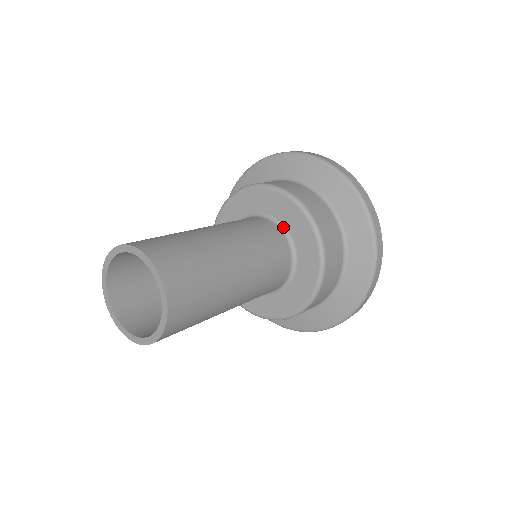
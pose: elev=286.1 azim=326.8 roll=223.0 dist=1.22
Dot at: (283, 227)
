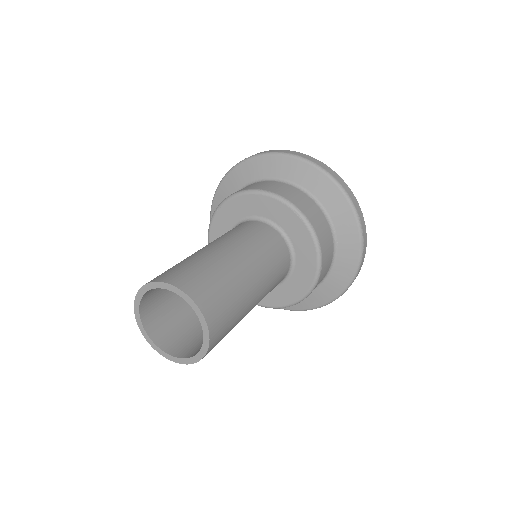
Dot at: (268, 221)
